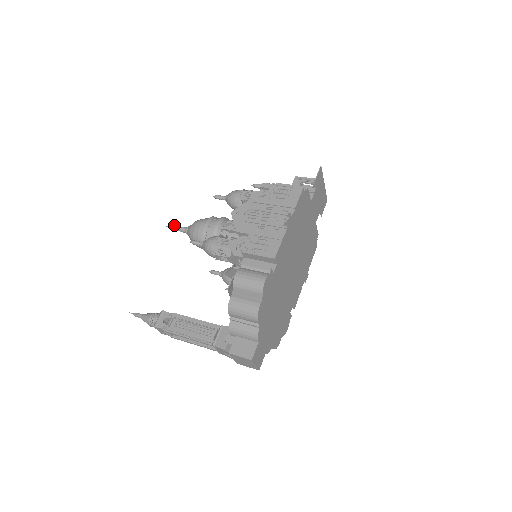
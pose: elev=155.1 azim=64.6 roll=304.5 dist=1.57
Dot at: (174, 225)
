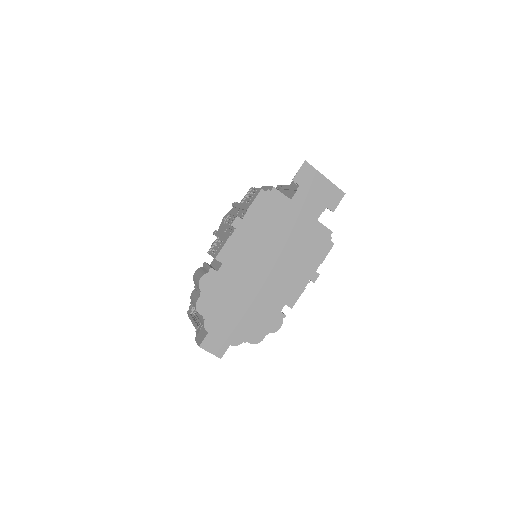
Dot at: occluded
